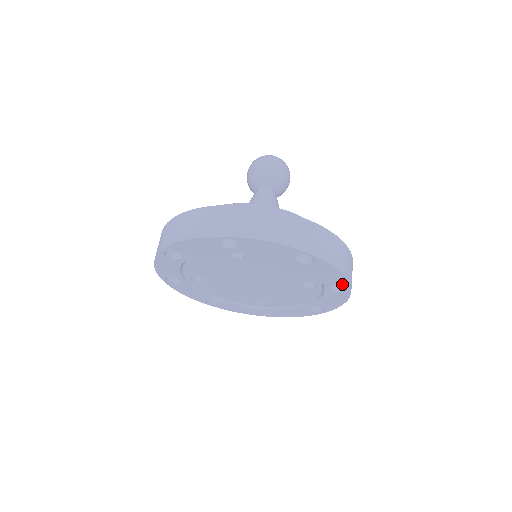
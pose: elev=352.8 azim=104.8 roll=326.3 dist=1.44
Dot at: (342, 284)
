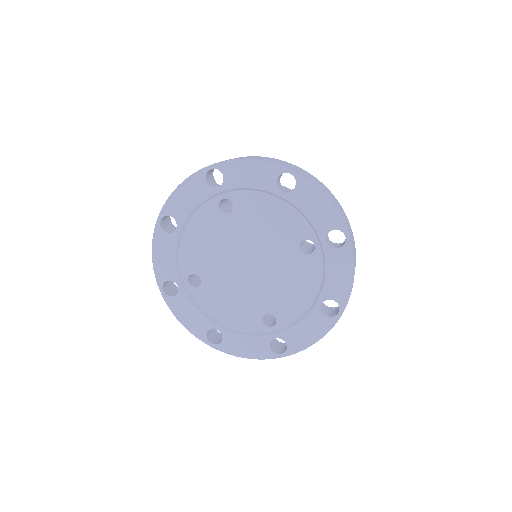
Dot at: (336, 226)
